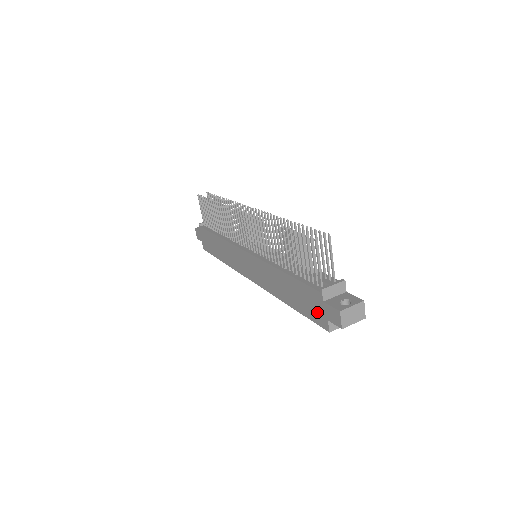
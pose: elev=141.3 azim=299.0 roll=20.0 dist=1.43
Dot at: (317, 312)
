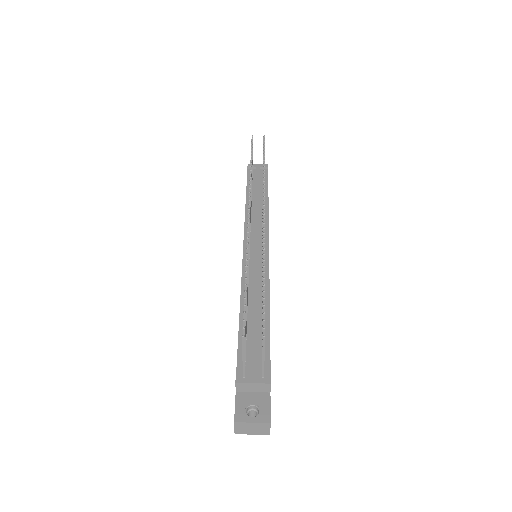
Dot at: occluded
